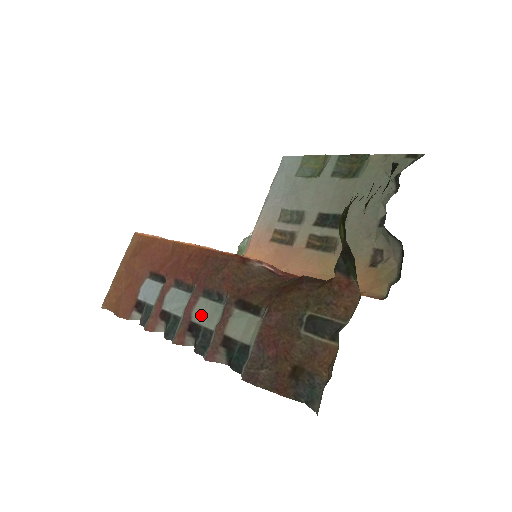
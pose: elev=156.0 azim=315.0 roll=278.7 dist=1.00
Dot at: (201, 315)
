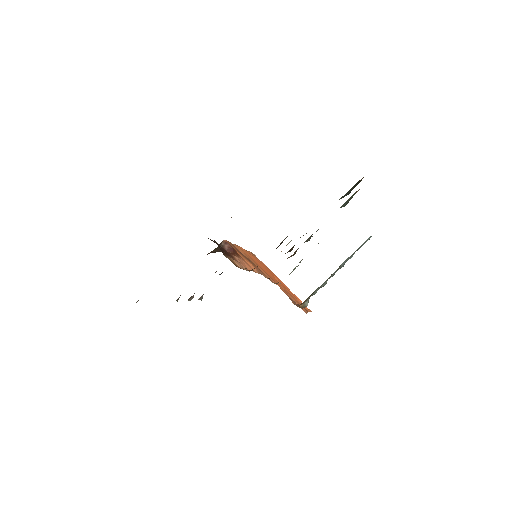
Dot at: occluded
